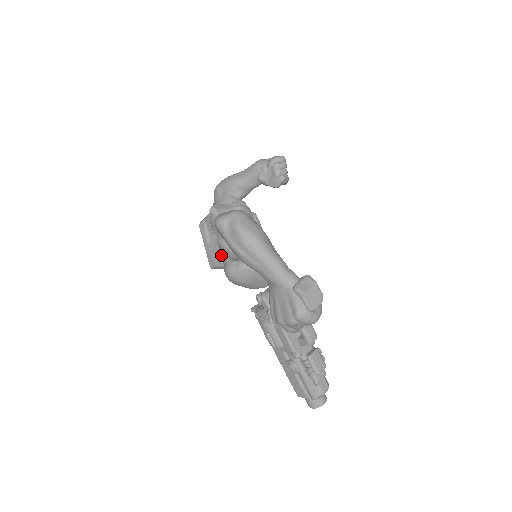
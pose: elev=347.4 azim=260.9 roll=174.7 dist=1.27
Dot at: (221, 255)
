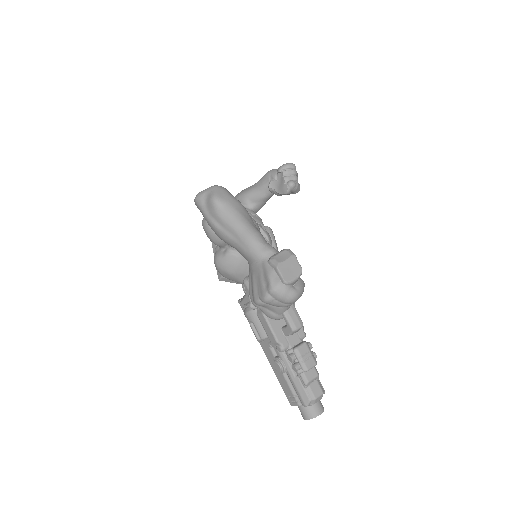
Dot at: occluded
